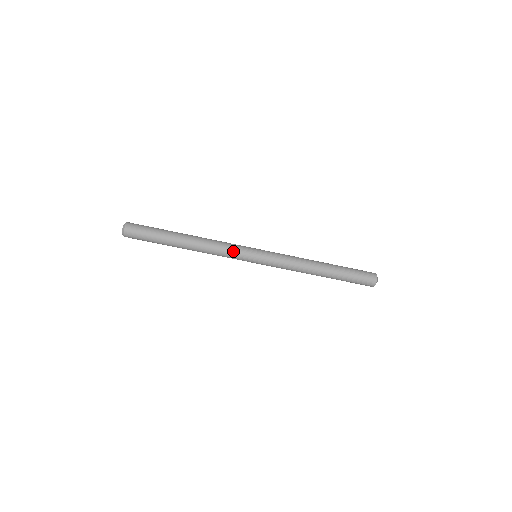
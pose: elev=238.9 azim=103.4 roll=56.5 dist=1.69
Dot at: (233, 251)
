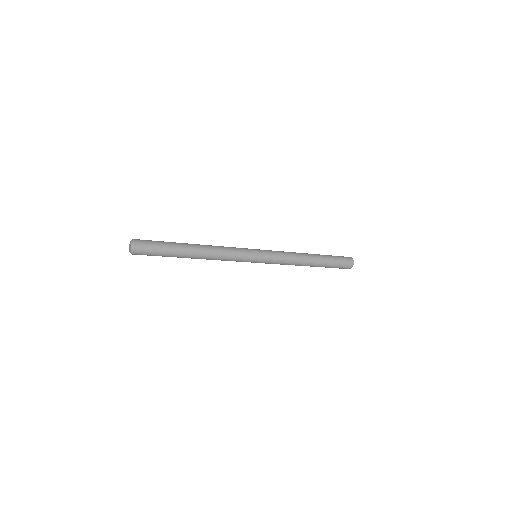
Dot at: (237, 260)
